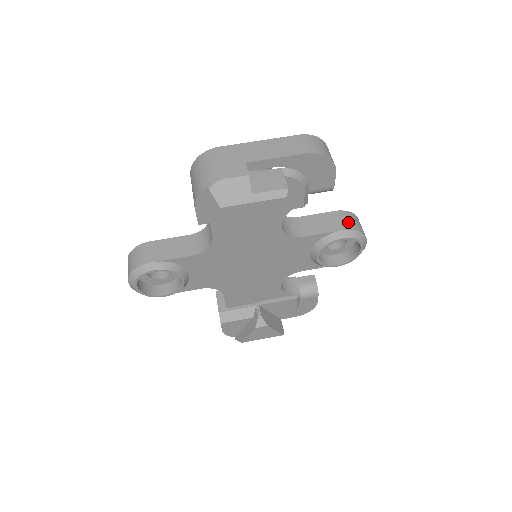
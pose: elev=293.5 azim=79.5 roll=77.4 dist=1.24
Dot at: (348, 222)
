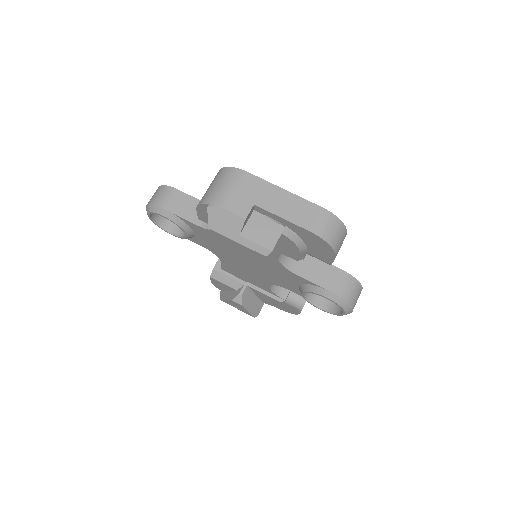
Dot at: (344, 288)
